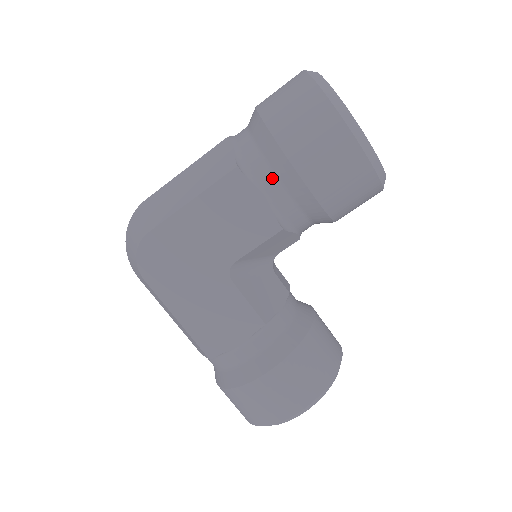
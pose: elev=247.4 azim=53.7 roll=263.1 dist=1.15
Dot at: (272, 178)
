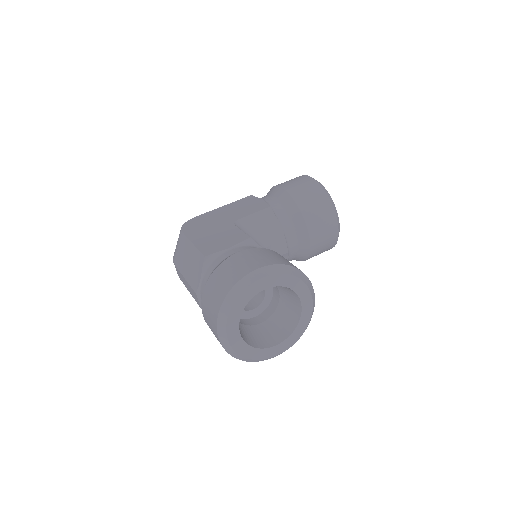
Dot at: (268, 196)
